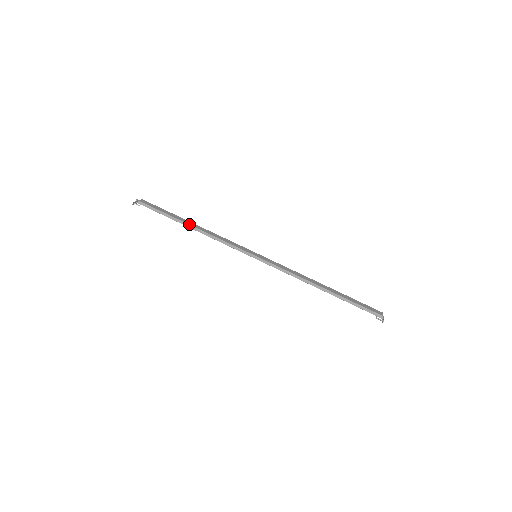
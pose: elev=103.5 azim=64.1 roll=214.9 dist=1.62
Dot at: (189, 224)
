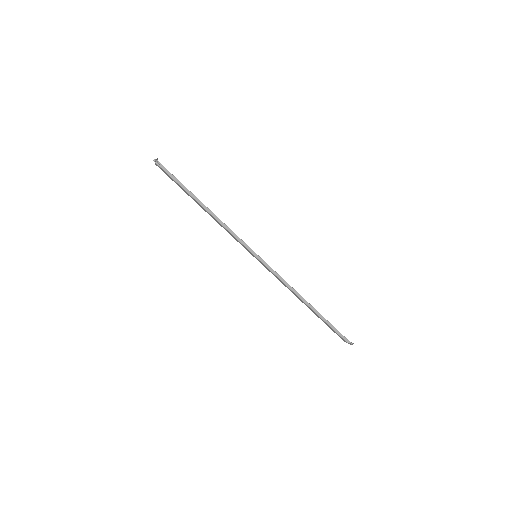
Dot at: occluded
